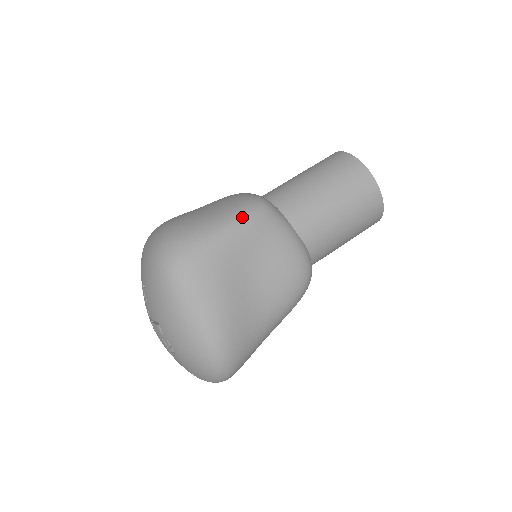
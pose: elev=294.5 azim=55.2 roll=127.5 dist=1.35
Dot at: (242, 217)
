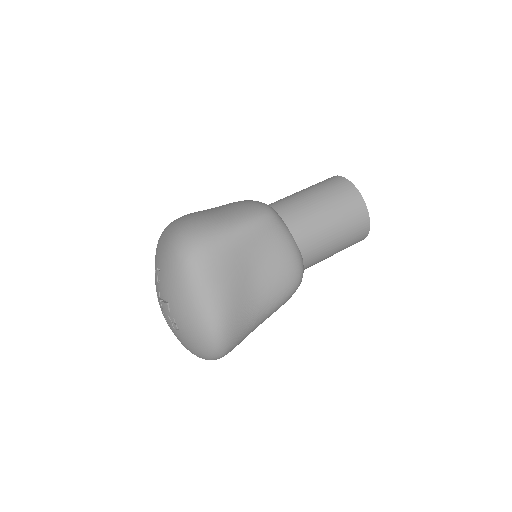
Dot at: (251, 220)
